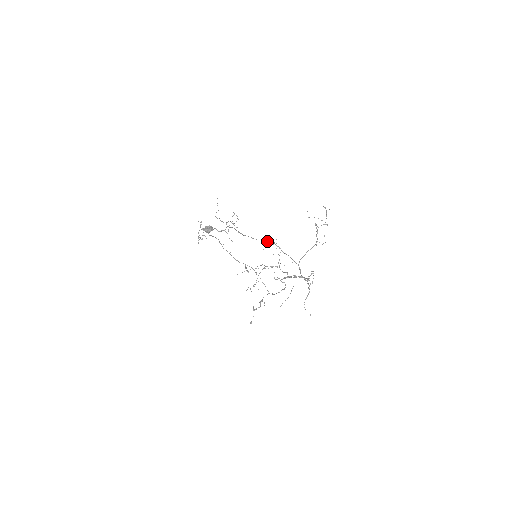
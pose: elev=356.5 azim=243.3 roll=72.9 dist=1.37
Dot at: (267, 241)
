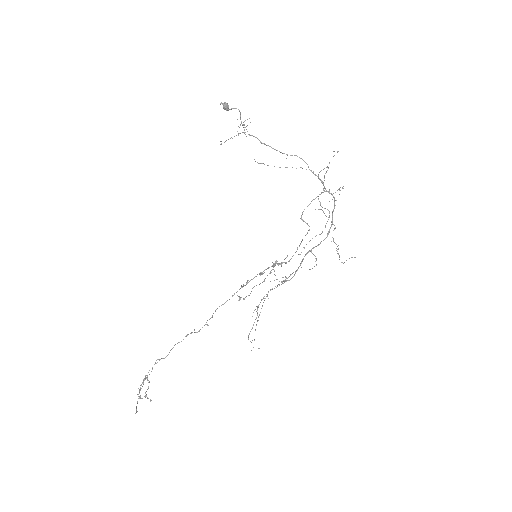
Dot at: occluded
